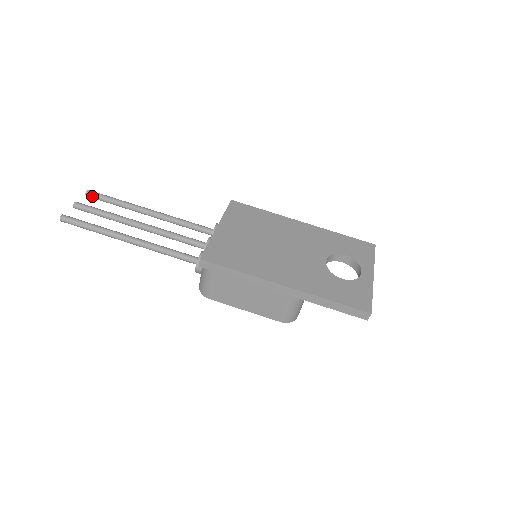
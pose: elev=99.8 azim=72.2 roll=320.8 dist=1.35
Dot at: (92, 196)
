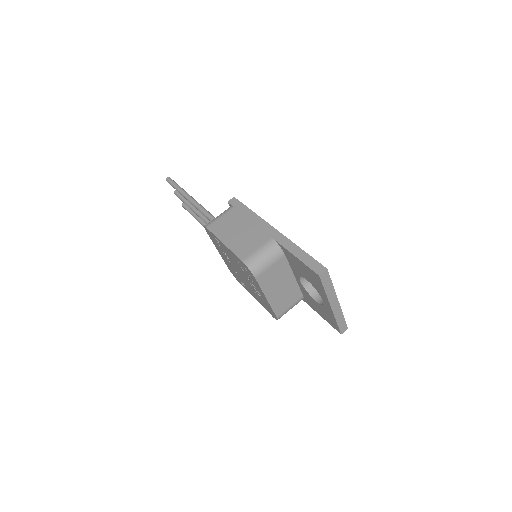
Dot at: (186, 205)
